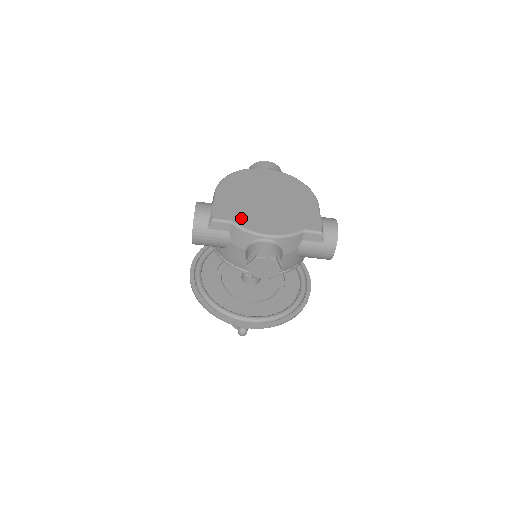
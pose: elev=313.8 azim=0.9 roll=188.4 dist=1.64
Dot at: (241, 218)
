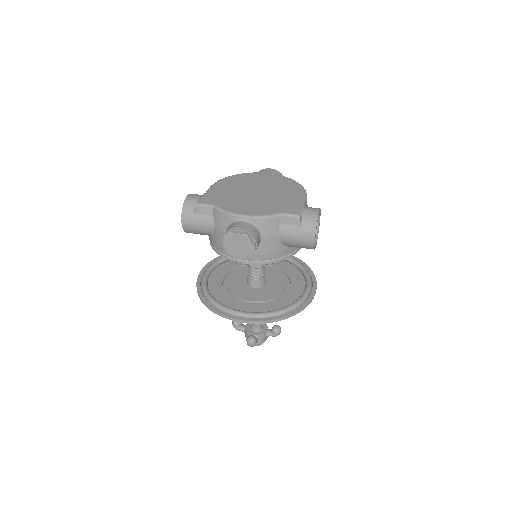
Dot at: (224, 203)
